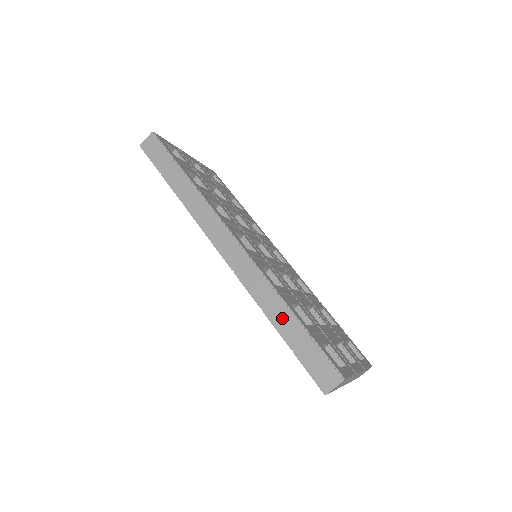
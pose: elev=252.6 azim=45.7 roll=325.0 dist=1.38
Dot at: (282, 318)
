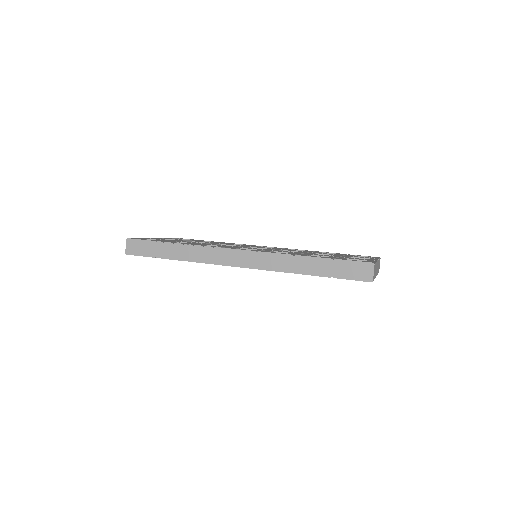
Dot at: (309, 266)
